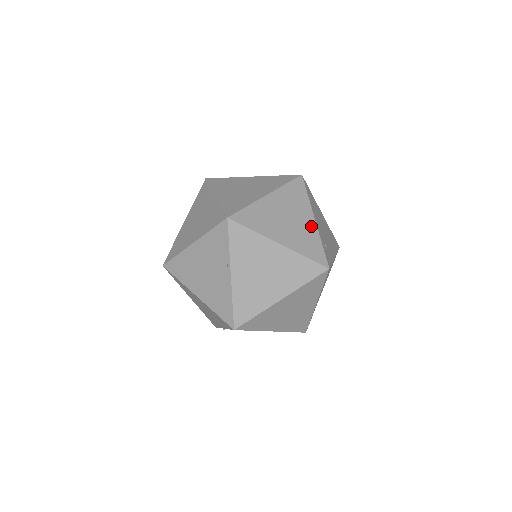
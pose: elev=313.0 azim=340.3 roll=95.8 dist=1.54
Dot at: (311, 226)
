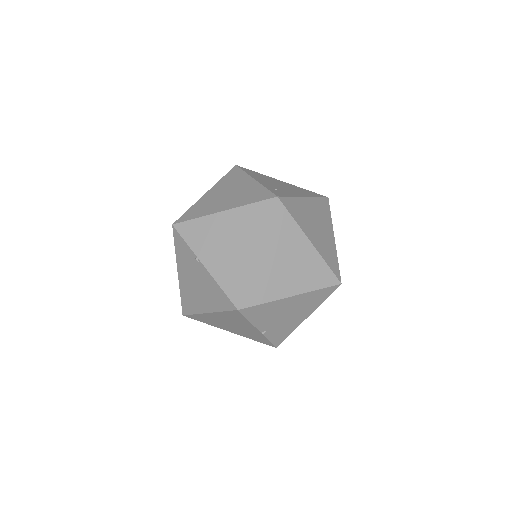
Dot at: (251, 185)
